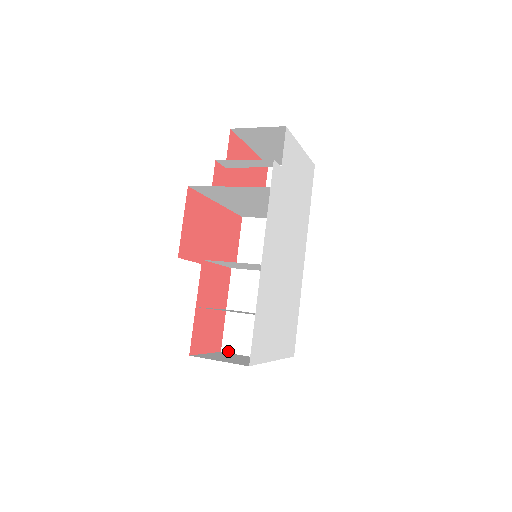
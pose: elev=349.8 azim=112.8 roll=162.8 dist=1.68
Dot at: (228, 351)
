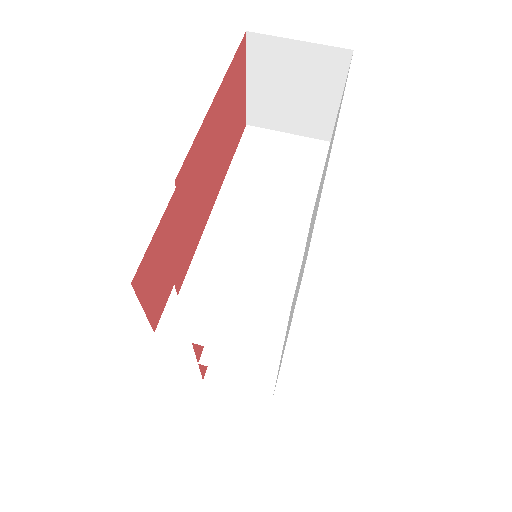
Dot at: occluded
